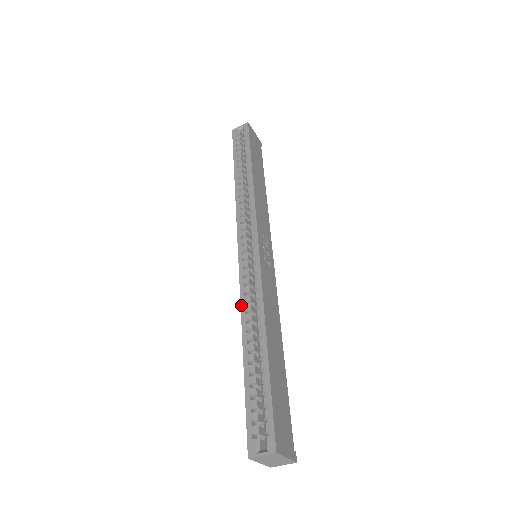
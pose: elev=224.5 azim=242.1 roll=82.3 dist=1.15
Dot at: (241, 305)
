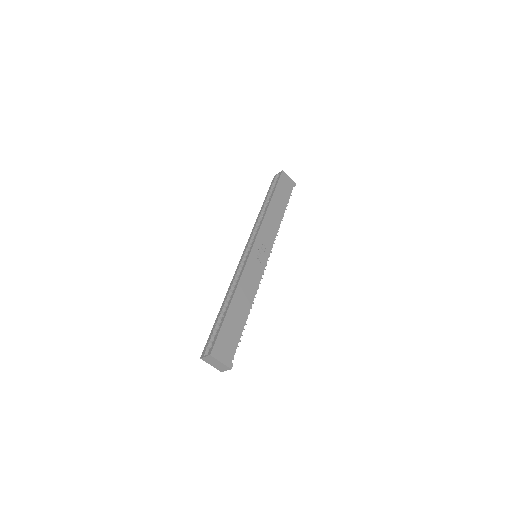
Dot at: (231, 282)
